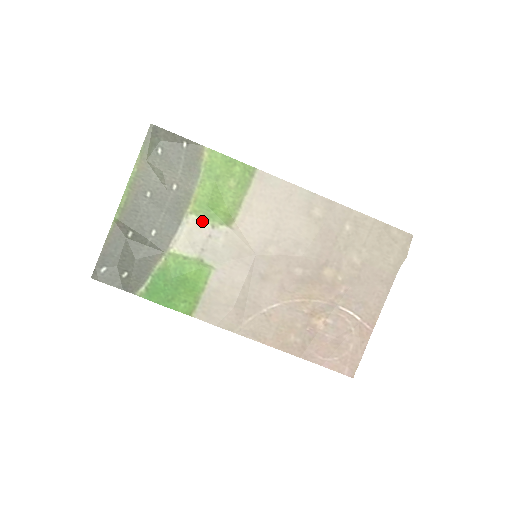
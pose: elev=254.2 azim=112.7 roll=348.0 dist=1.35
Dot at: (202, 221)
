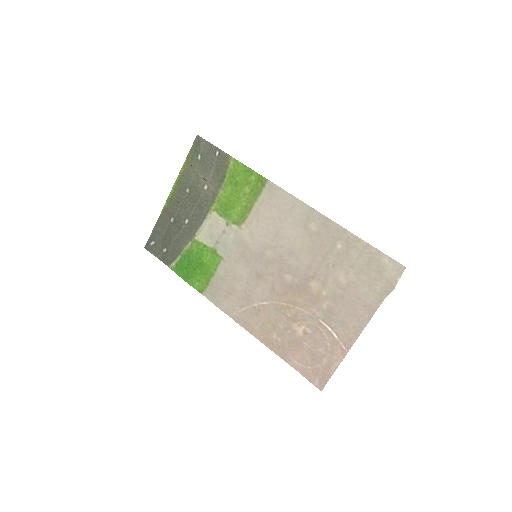
Dot at: (220, 218)
